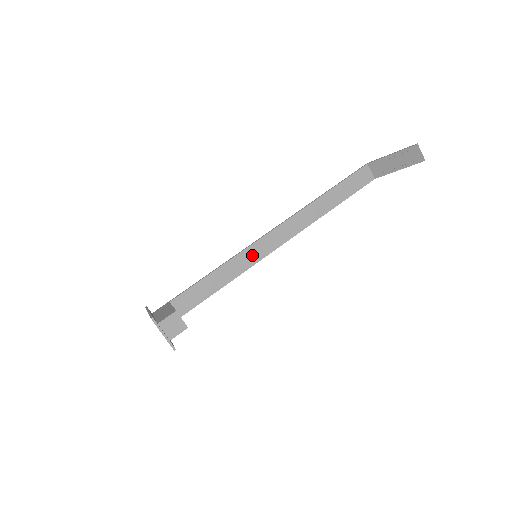
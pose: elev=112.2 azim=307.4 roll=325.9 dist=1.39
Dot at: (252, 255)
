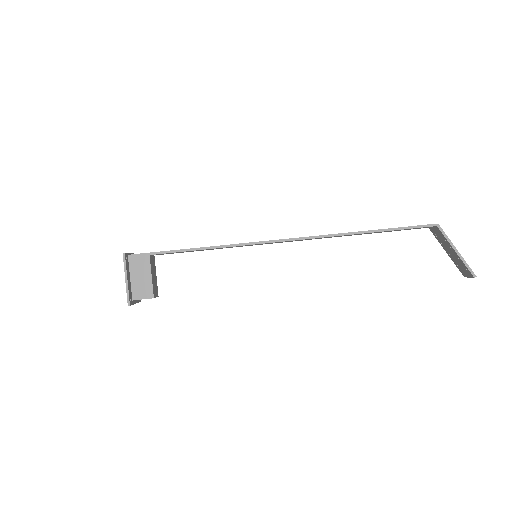
Dot at: occluded
